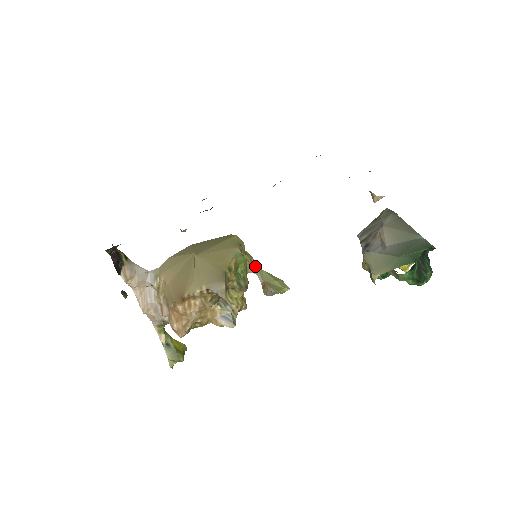
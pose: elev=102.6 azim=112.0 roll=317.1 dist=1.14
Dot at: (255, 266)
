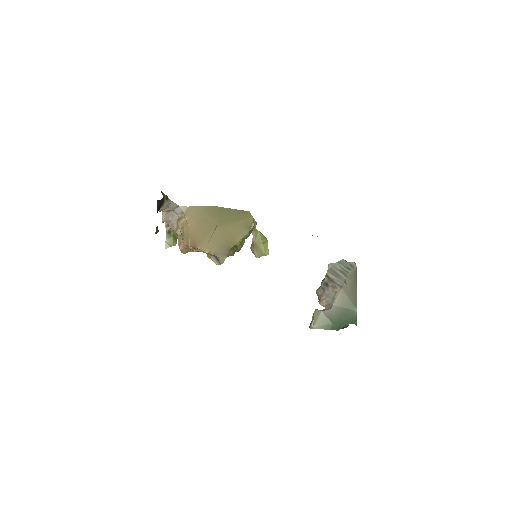
Dot at: (255, 229)
